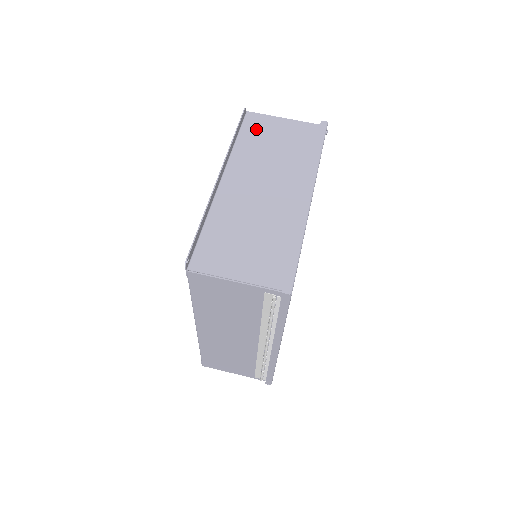
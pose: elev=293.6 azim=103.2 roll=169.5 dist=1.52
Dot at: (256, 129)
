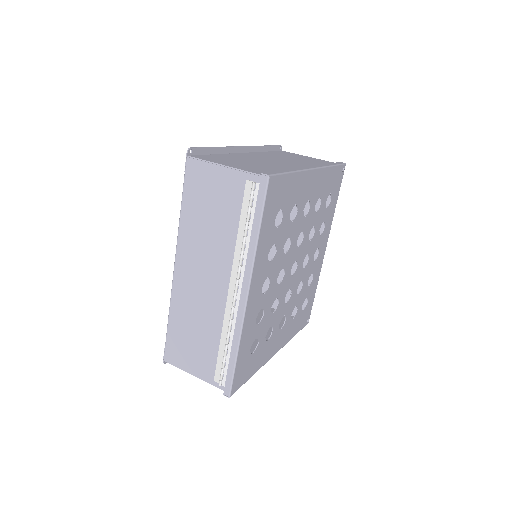
Dot at: (285, 153)
